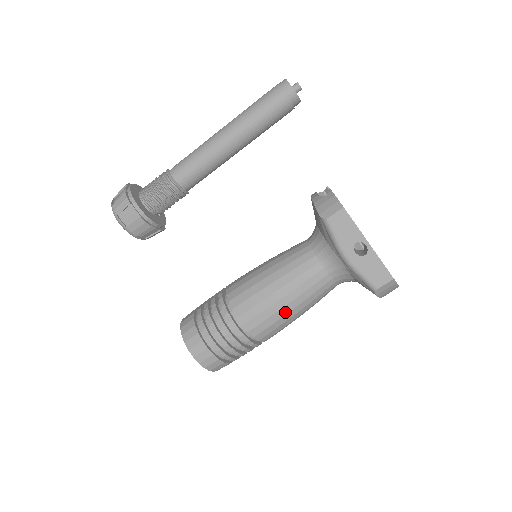
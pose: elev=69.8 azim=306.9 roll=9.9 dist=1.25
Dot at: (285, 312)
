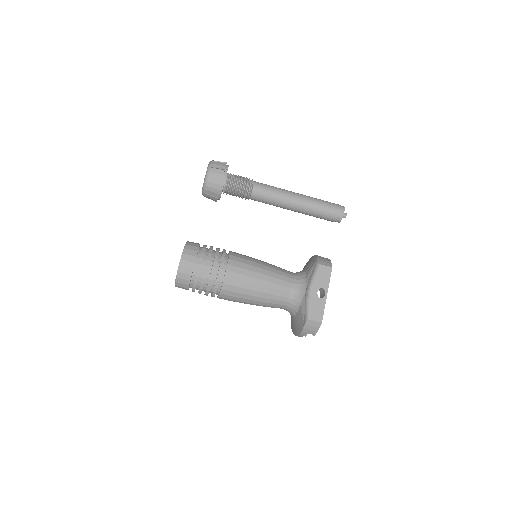
Dot at: (252, 288)
